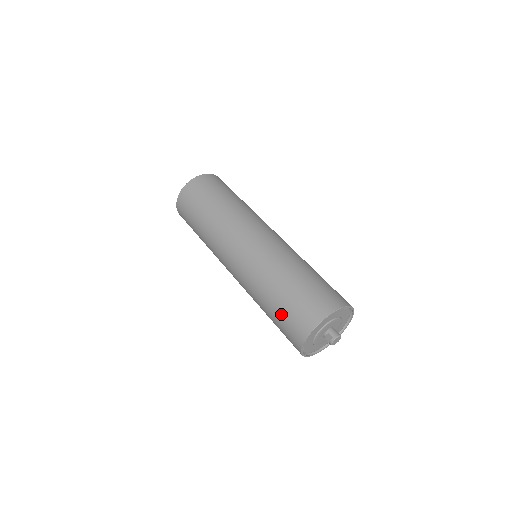
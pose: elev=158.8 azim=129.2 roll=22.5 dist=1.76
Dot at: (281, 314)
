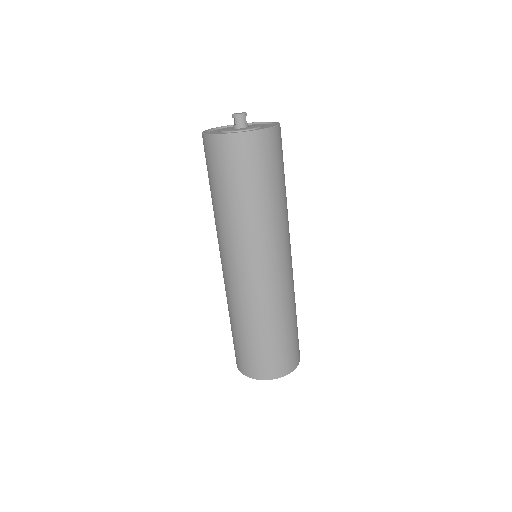
Dot at: (233, 339)
